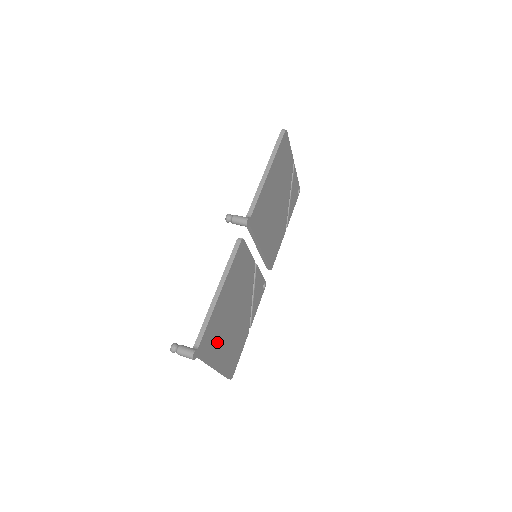
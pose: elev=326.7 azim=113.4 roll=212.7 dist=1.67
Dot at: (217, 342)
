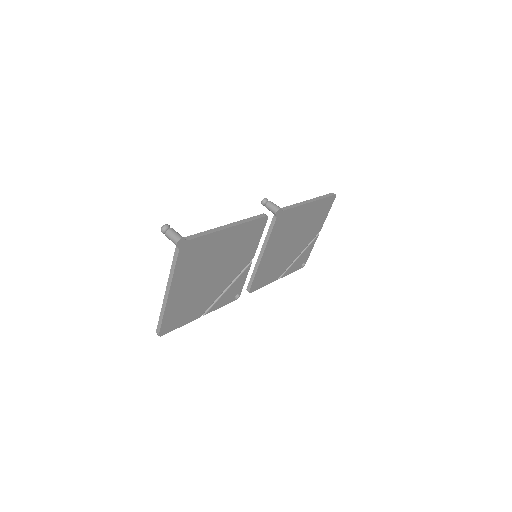
Dot at: (191, 269)
